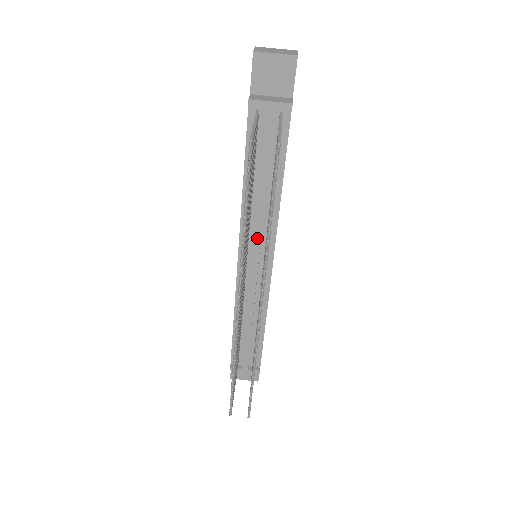
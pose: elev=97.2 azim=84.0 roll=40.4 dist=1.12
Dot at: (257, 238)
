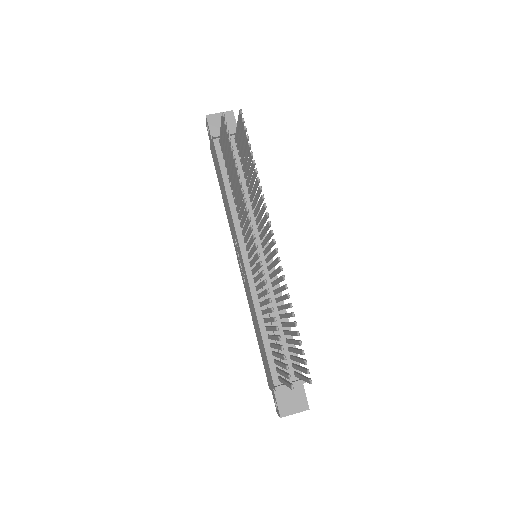
Dot at: occluded
